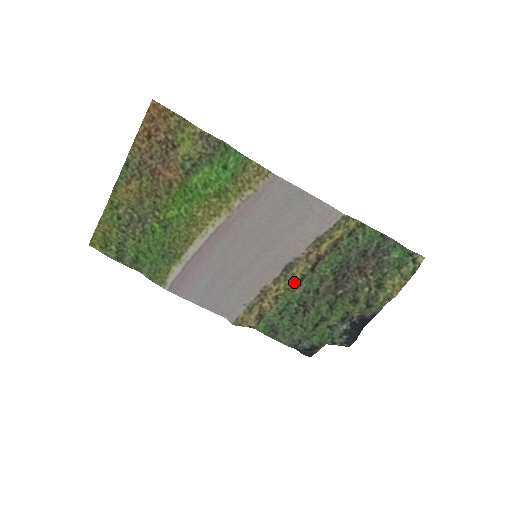
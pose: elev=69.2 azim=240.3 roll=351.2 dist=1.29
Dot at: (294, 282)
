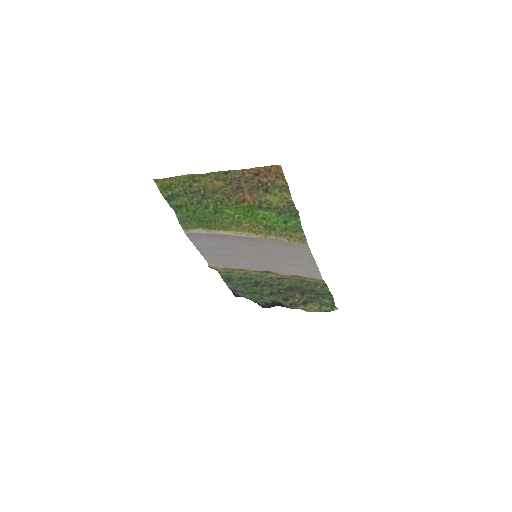
Dot at: (264, 276)
